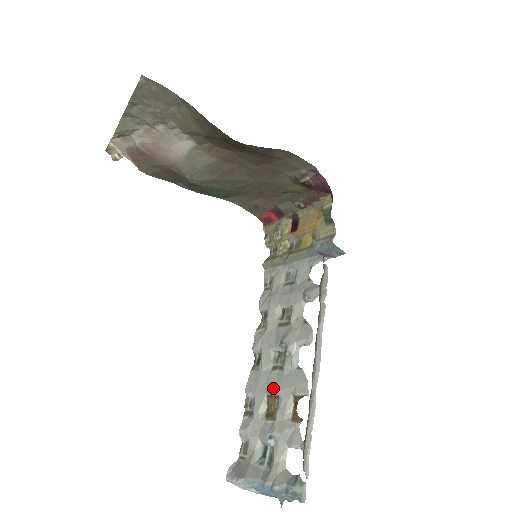
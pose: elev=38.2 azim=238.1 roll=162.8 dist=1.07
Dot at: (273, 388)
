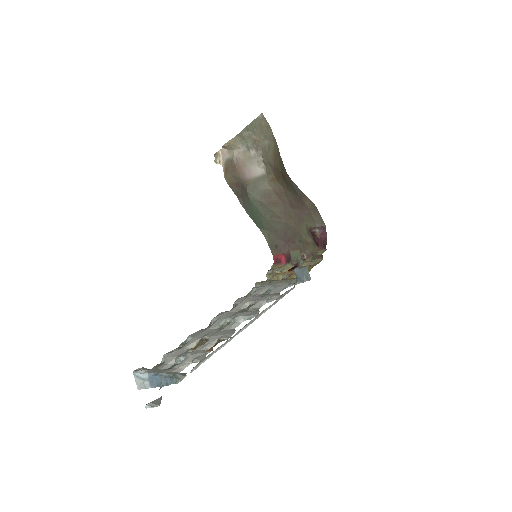
Dot at: (208, 335)
